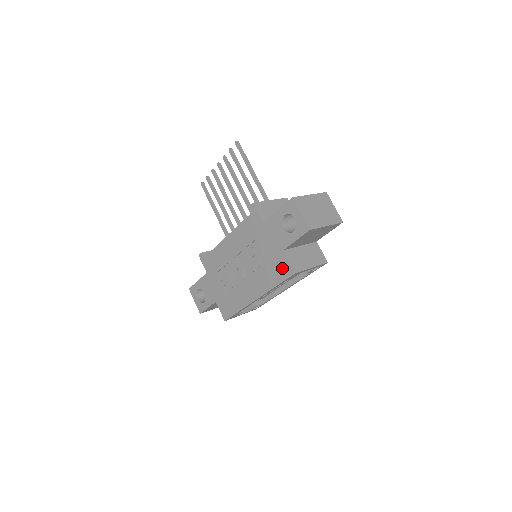
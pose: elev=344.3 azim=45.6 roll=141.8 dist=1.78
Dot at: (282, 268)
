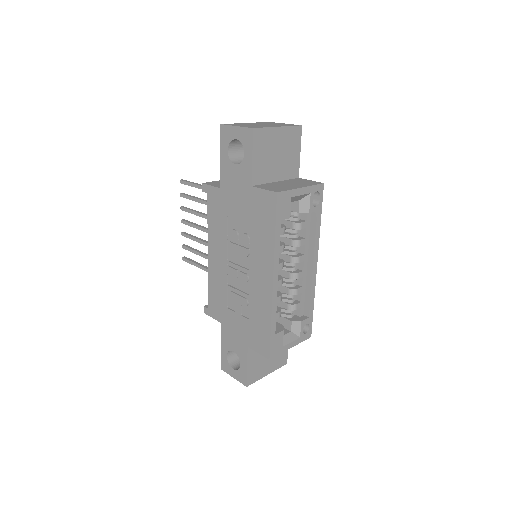
Dot at: (264, 206)
